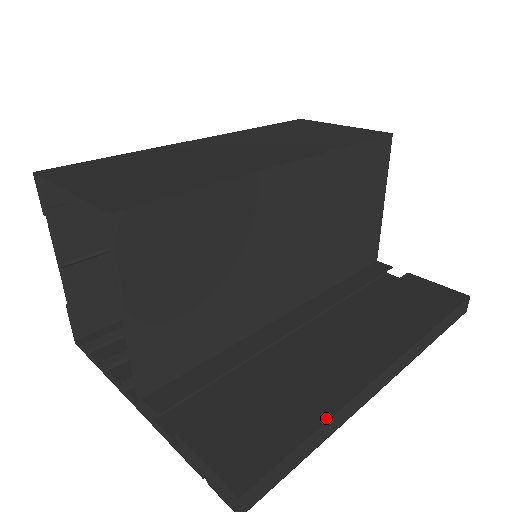
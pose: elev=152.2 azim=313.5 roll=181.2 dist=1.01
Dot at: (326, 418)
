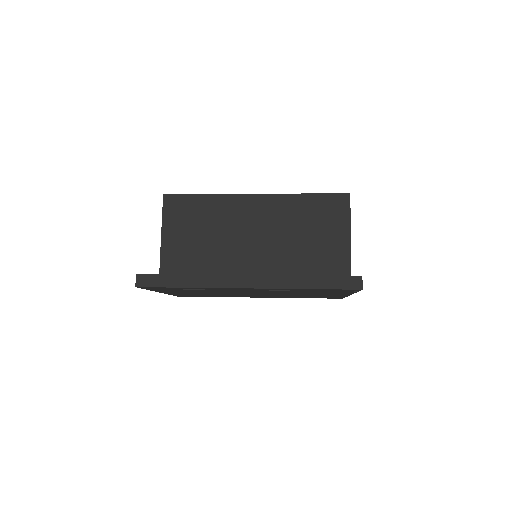
Dot at: (195, 274)
